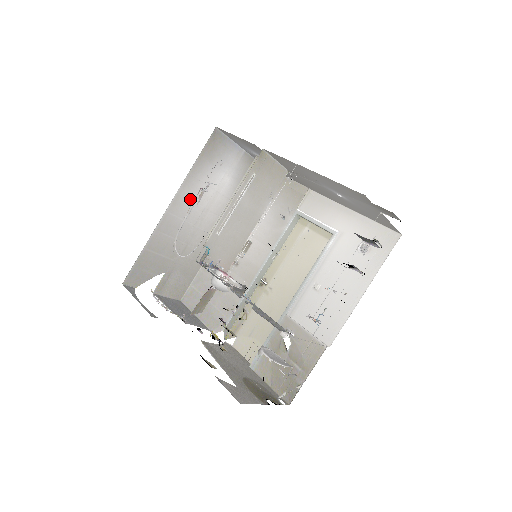
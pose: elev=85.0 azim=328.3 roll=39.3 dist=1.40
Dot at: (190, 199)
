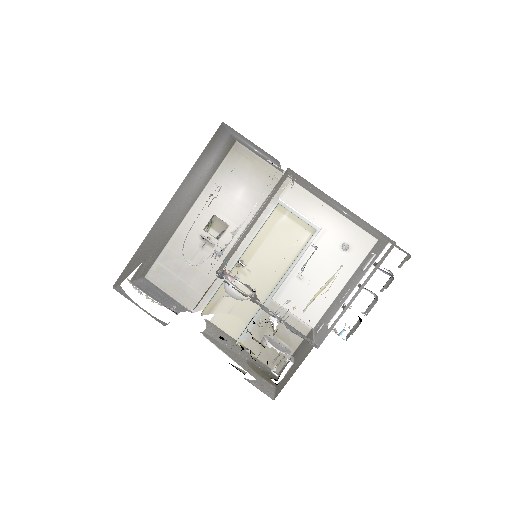
Dot at: (182, 192)
